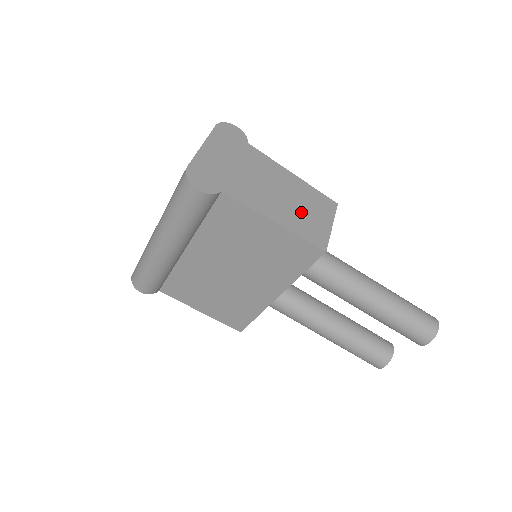
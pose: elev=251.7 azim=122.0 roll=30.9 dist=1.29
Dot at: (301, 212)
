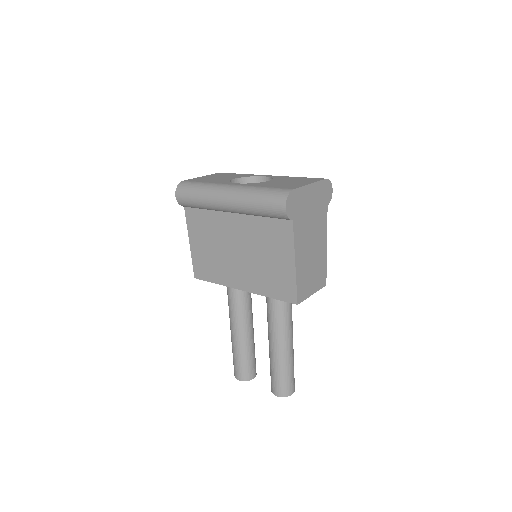
Dot at: (309, 271)
